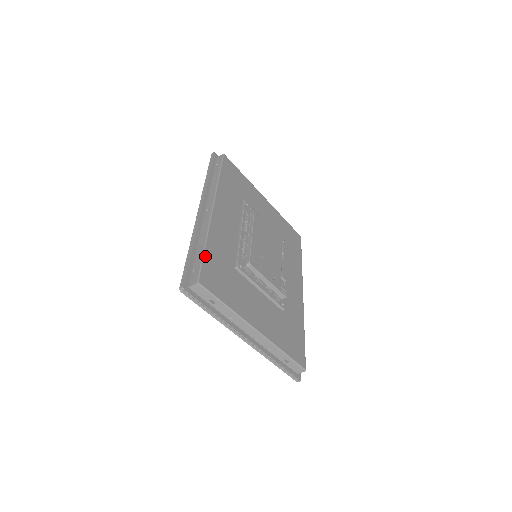
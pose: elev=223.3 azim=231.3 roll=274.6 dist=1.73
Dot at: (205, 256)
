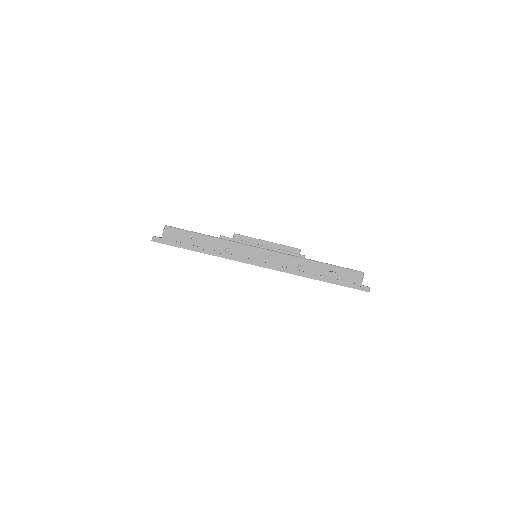
Dot at: occluded
